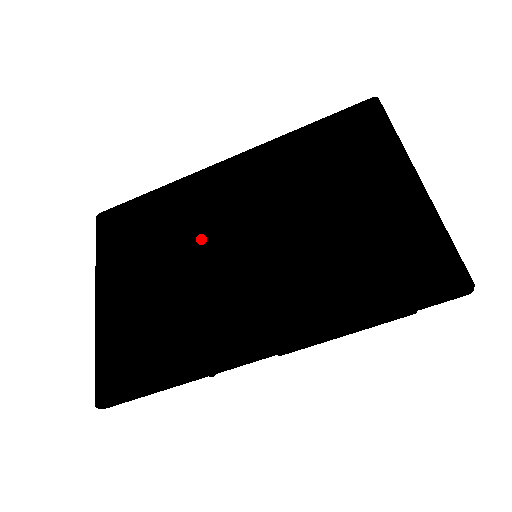
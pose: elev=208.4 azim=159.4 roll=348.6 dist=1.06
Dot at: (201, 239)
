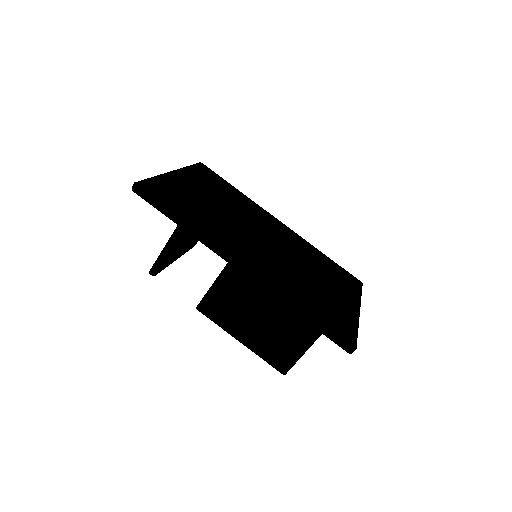
Dot at: (246, 219)
